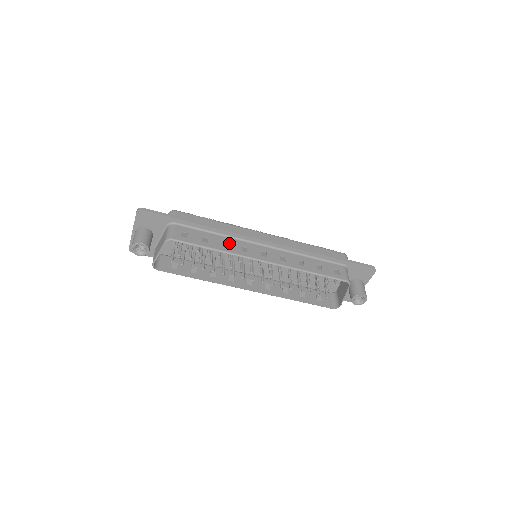
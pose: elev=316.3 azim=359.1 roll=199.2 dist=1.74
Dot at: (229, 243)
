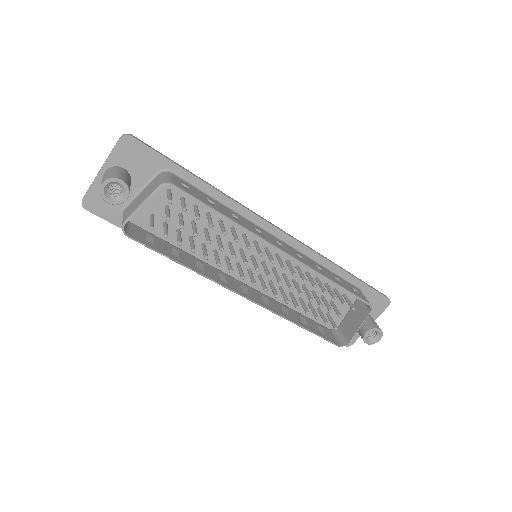
Dot at: (240, 218)
